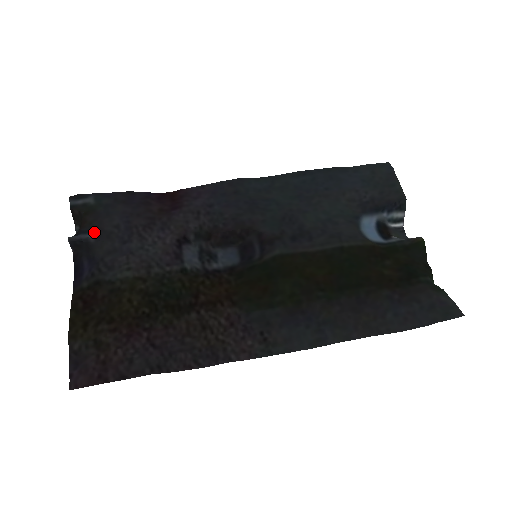
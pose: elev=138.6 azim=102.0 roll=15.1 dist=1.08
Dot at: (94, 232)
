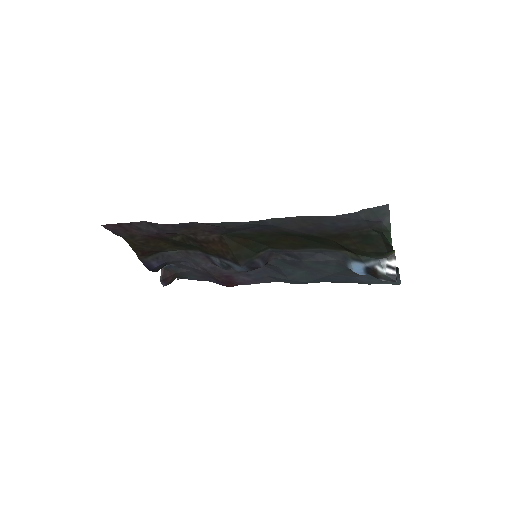
Dot at: (175, 266)
